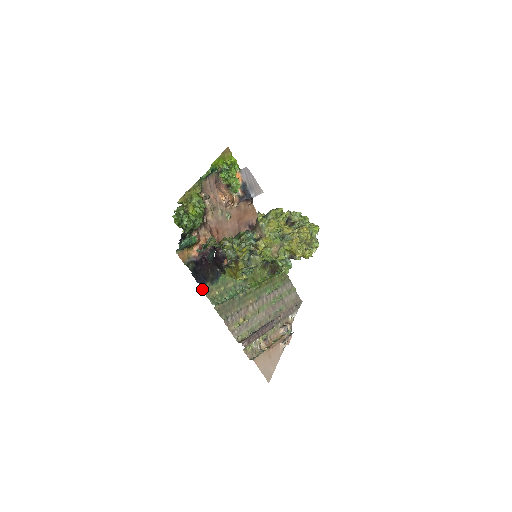
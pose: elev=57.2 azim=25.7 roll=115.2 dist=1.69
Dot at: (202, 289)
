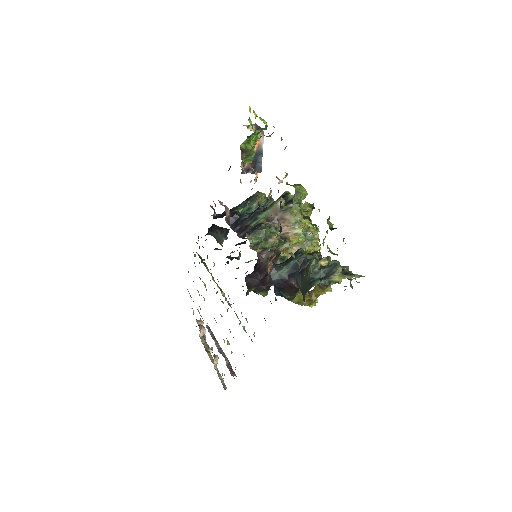
Dot at: occluded
